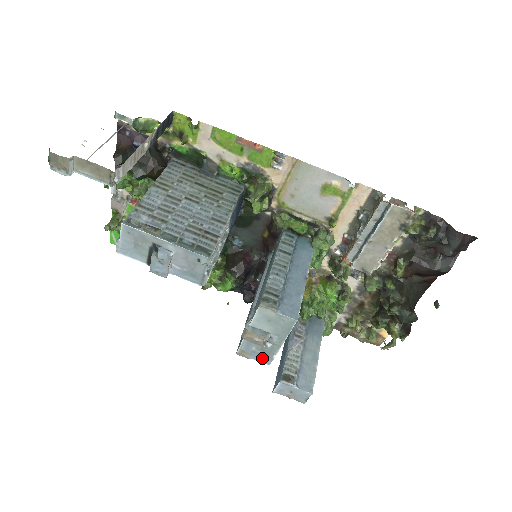
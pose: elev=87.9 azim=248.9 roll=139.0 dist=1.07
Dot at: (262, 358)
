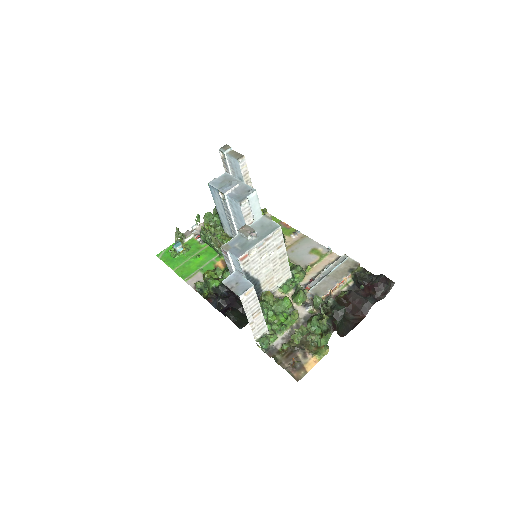
Dot at: (237, 253)
